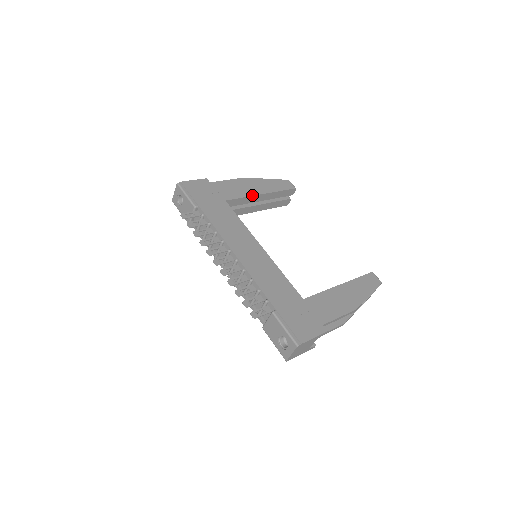
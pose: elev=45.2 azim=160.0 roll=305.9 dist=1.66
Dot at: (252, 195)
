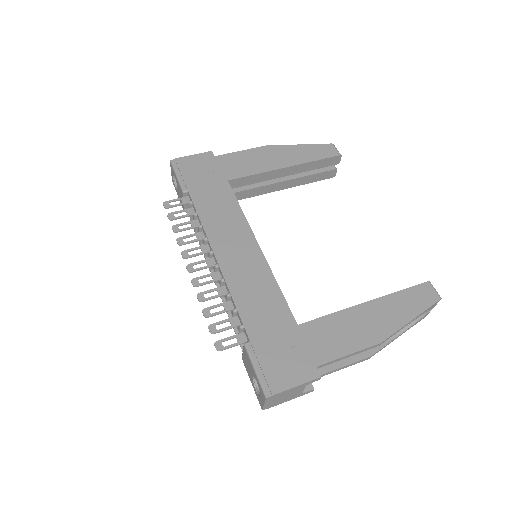
Dot at: (269, 170)
